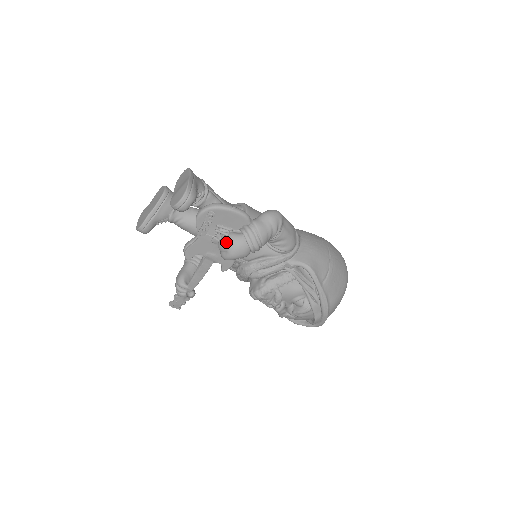
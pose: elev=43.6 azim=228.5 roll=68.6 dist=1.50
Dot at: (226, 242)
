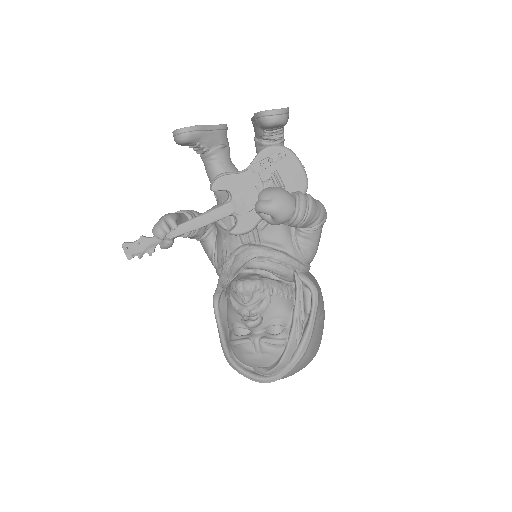
Dot at: (276, 190)
